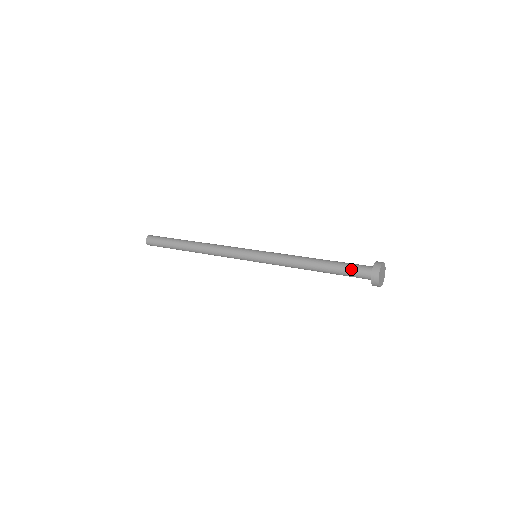
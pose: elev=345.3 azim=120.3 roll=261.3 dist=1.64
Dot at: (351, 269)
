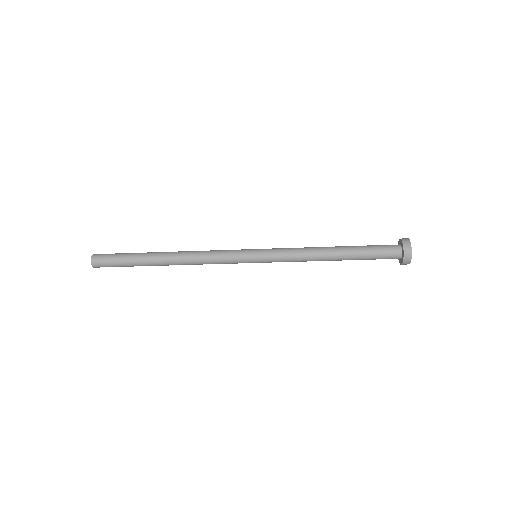
Dot at: (376, 245)
